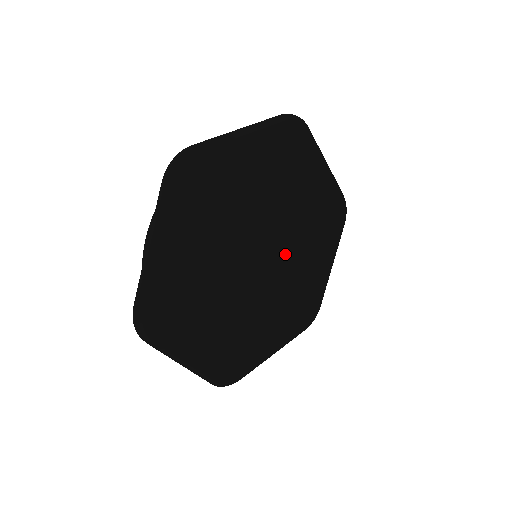
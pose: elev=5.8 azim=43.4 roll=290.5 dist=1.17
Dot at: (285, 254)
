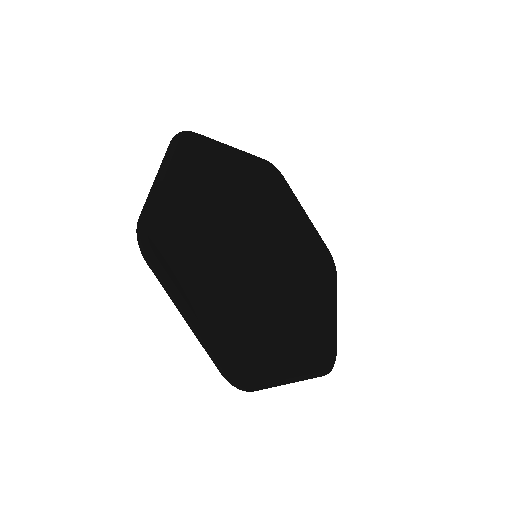
Dot at: (284, 264)
